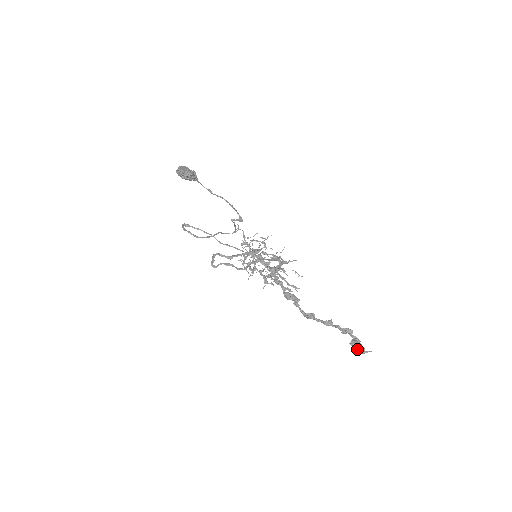
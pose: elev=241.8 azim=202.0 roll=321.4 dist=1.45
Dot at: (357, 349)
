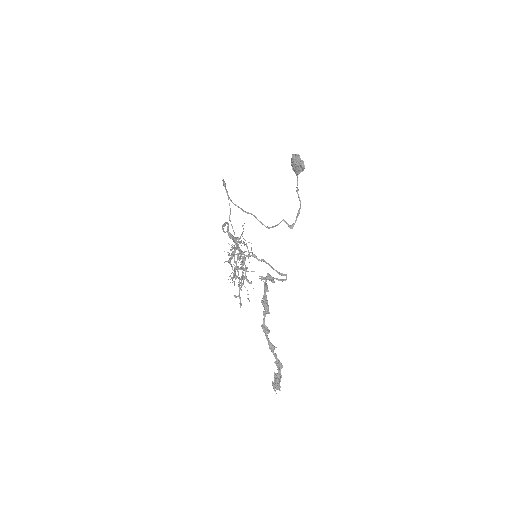
Dot at: (276, 382)
